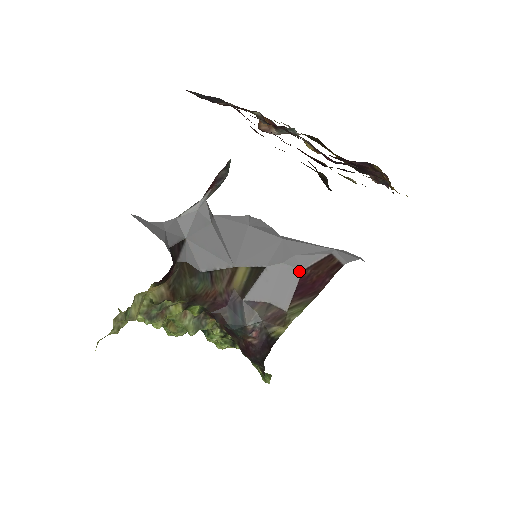
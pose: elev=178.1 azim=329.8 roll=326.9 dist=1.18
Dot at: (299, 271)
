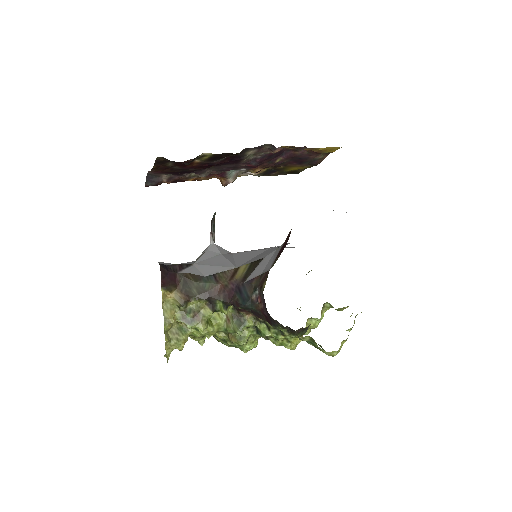
Dot at: (282, 245)
